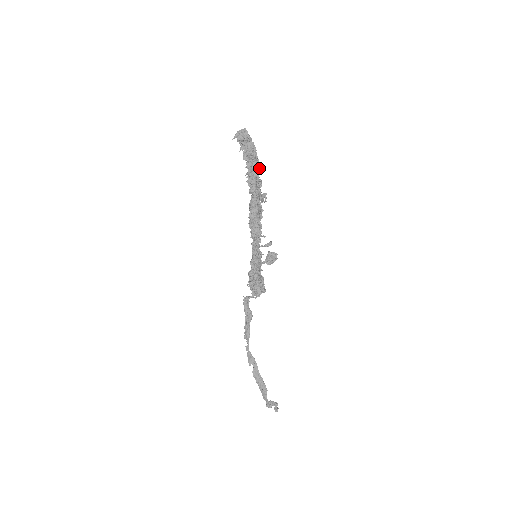
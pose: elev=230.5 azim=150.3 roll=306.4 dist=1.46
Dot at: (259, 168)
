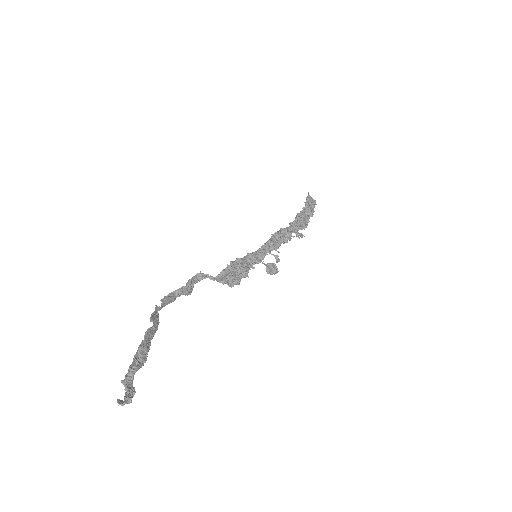
Dot at: occluded
